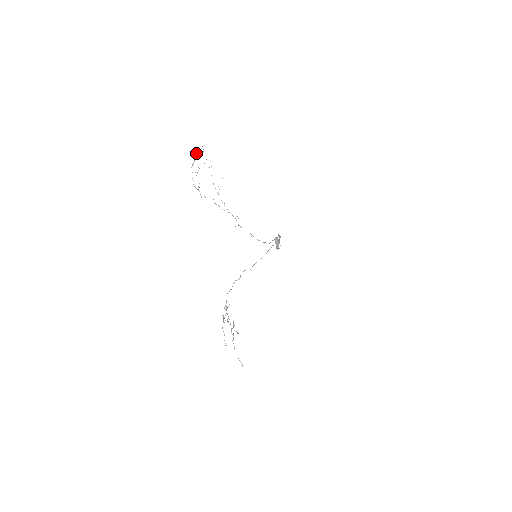
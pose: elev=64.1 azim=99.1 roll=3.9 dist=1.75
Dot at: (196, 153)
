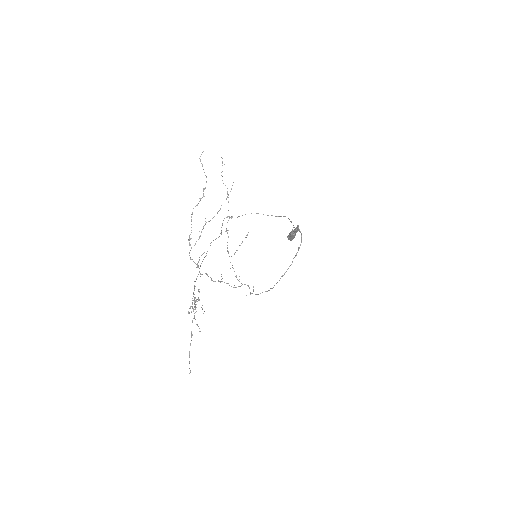
Dot at: occluded
